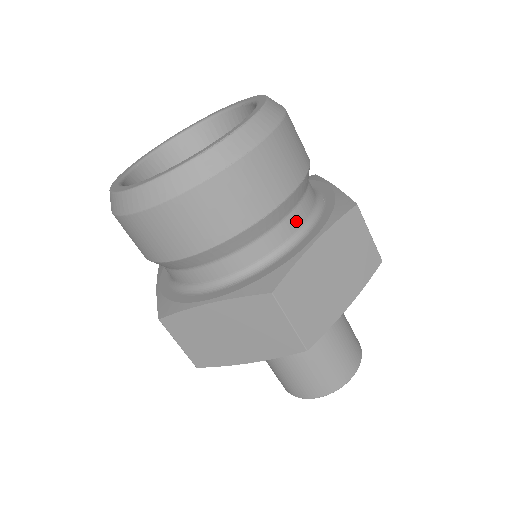
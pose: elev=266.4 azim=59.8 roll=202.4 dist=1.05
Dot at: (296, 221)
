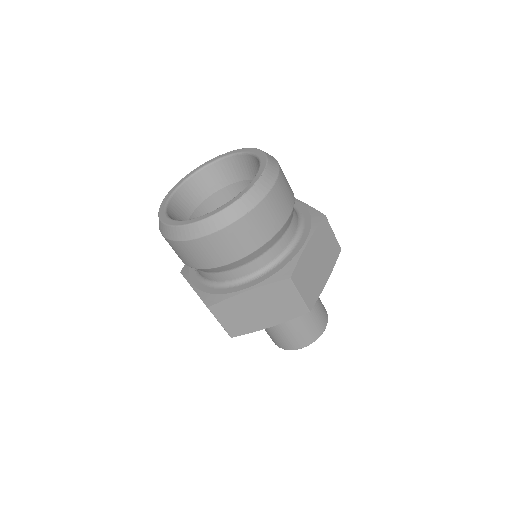
Dot at: (292, 231)
